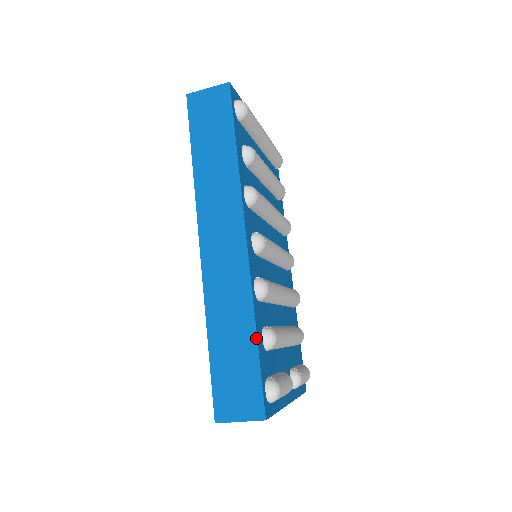
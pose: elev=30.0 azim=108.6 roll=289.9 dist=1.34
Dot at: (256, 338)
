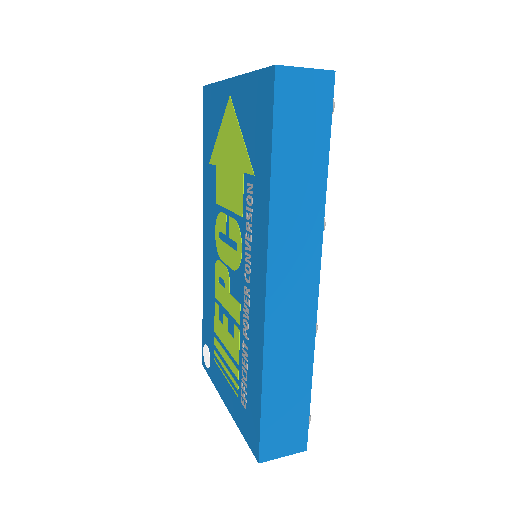
Dot at: (311, 383)
